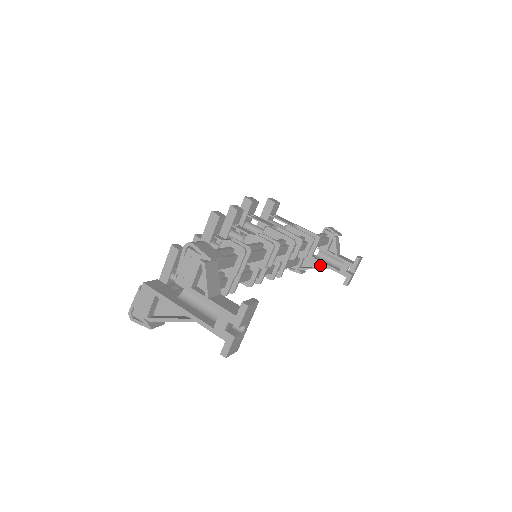
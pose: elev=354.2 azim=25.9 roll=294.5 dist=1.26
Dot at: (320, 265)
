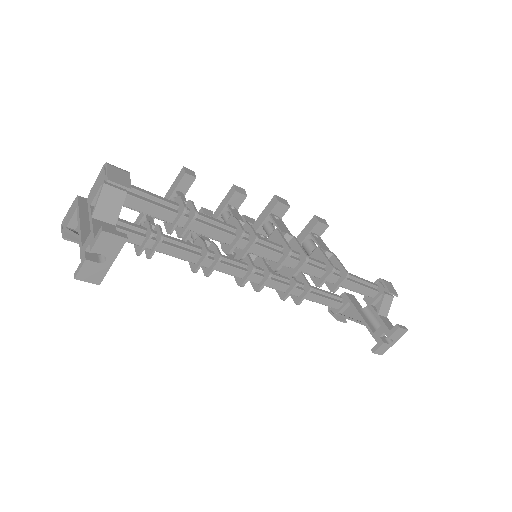
Dot at: (360, 319)
